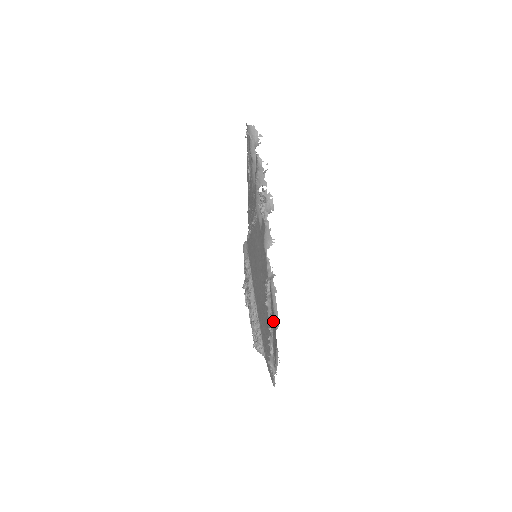
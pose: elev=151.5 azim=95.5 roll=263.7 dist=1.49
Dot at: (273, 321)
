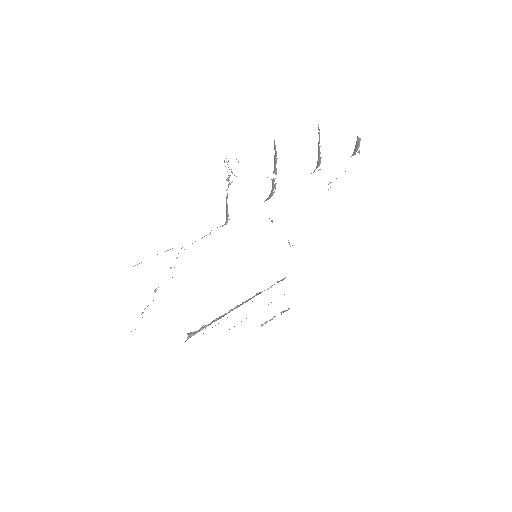
Dot at: occluded
